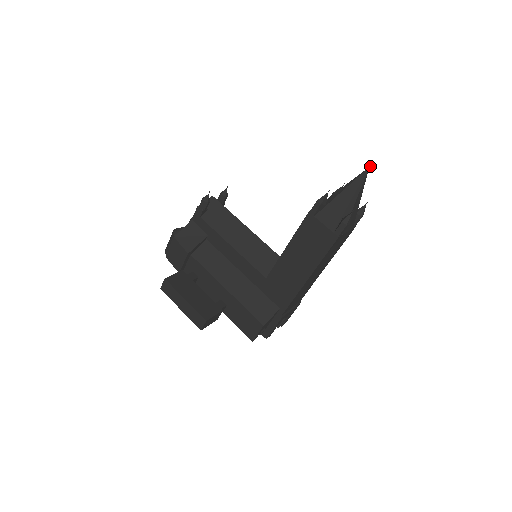
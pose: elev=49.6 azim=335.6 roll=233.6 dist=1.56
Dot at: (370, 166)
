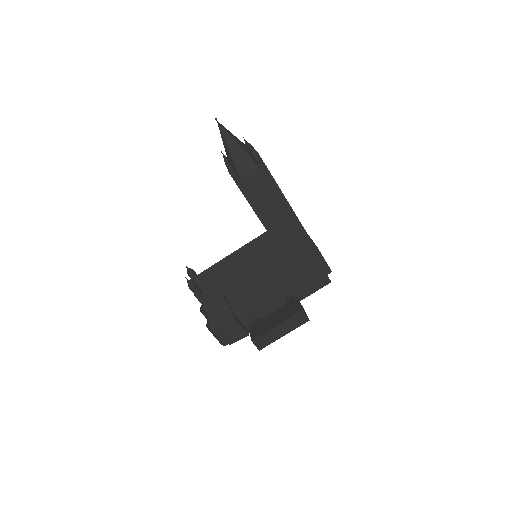
Dot at: (216, 119)
